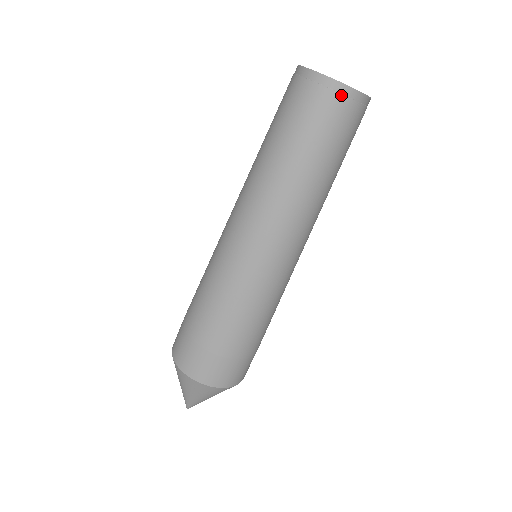
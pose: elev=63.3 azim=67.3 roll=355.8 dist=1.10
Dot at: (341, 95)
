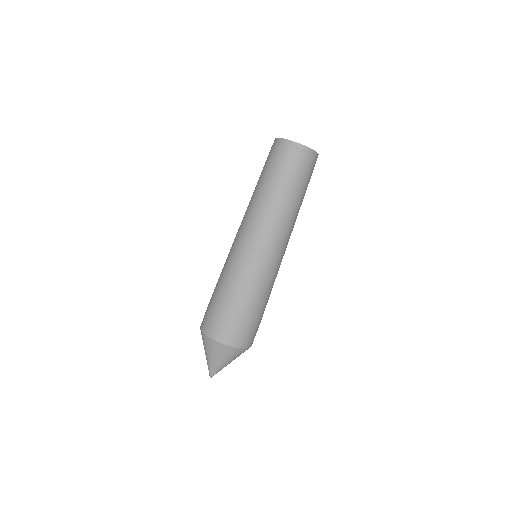
Dot at: (299, 150)
